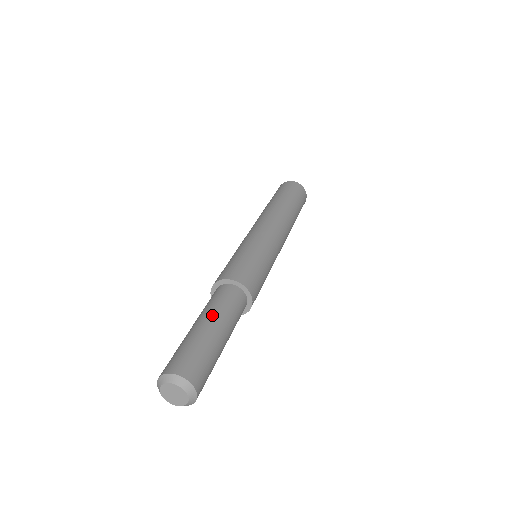
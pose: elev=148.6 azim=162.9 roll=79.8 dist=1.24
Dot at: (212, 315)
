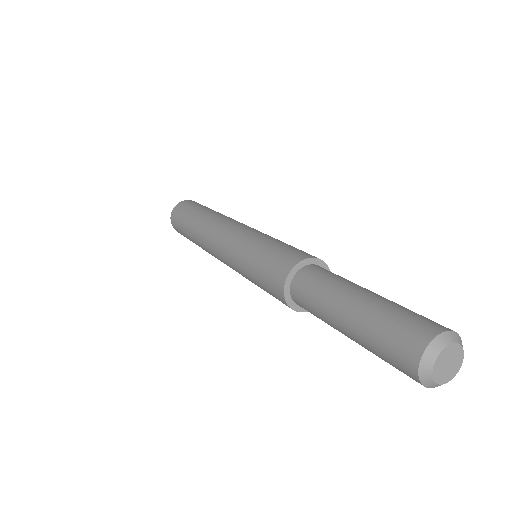
Dot at: (339, 295)
